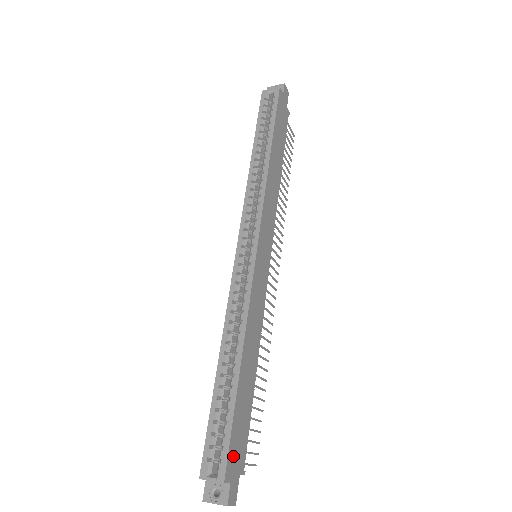
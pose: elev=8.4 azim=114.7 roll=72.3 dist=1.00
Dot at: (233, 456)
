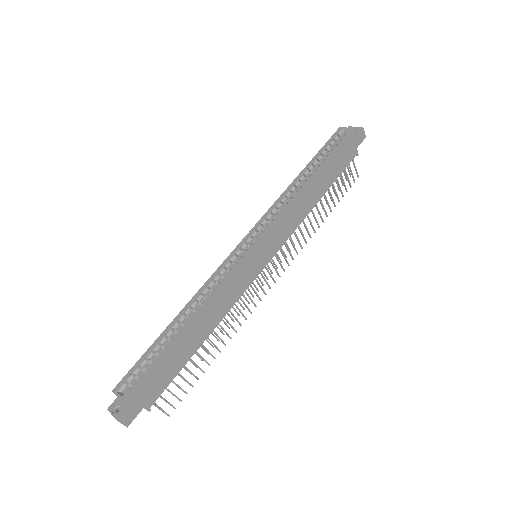
Dot at: (143, 389)
